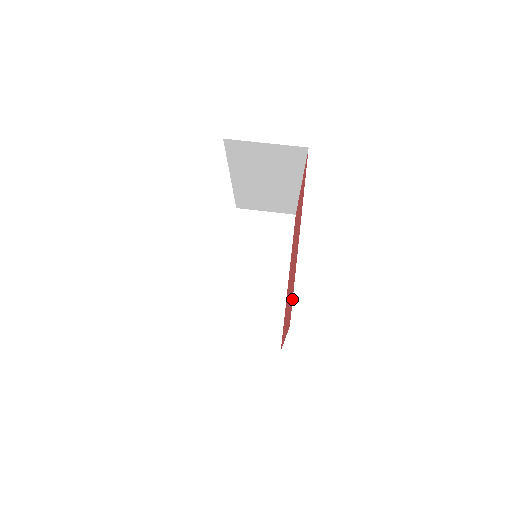
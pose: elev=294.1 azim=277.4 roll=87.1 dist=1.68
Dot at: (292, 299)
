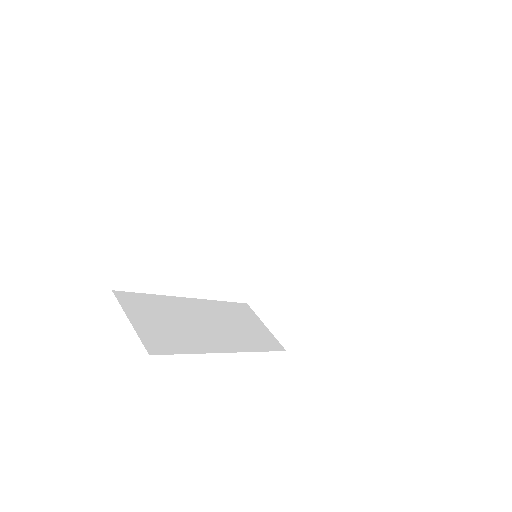
Dot at: occluded
